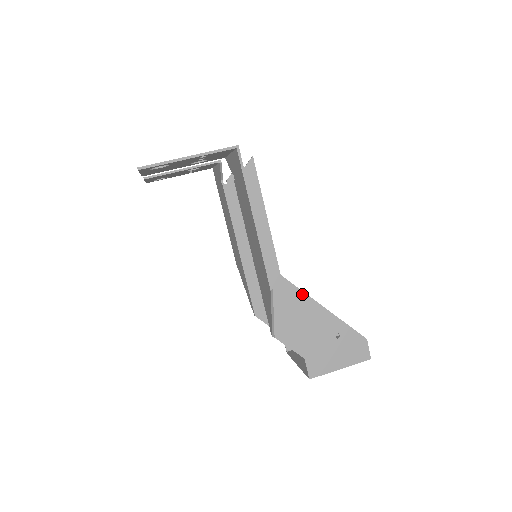
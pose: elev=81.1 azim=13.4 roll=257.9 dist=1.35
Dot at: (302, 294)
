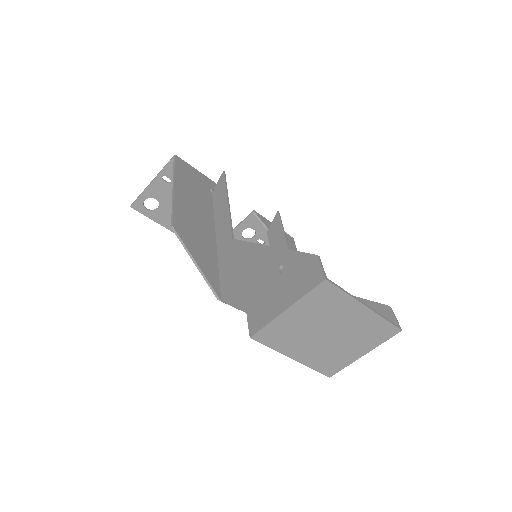
Dot at: (248, 245)
